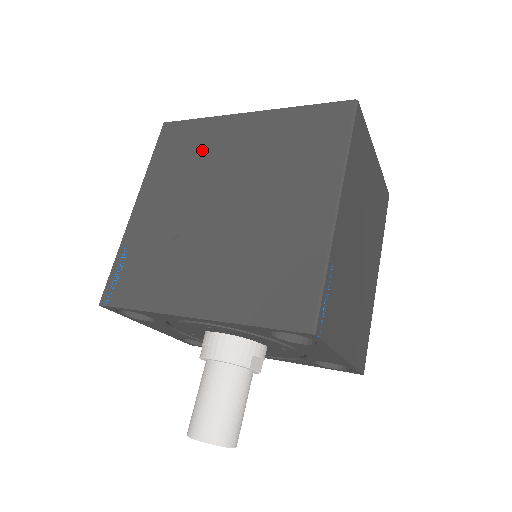
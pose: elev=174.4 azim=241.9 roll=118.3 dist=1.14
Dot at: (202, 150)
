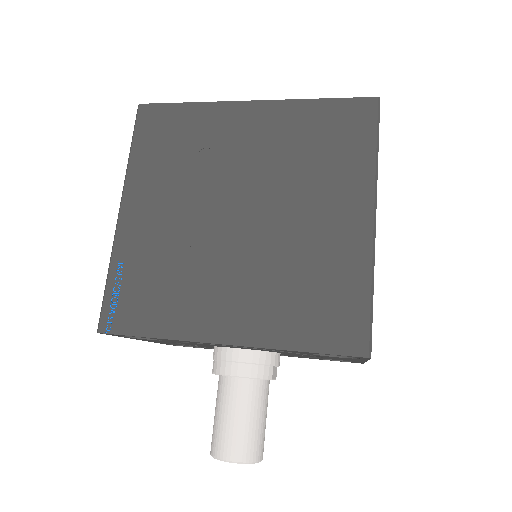
Dot at: (199, 144)
